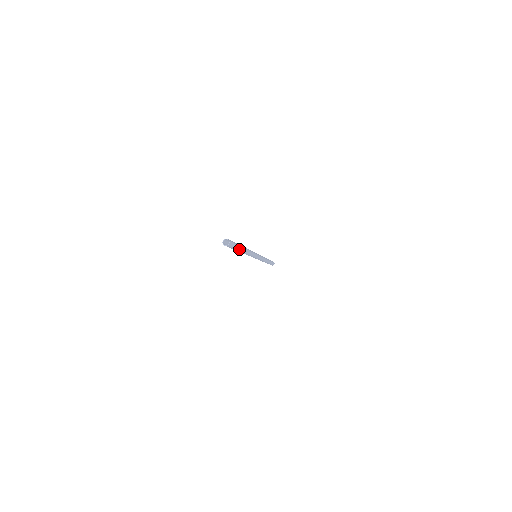
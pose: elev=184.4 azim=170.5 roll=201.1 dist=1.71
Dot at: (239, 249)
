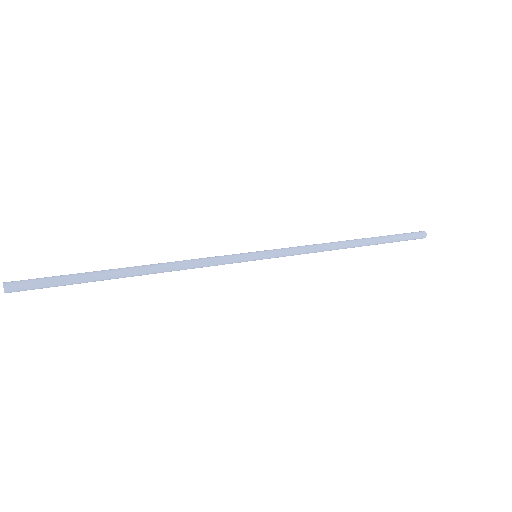
Dot at: (91, 281)
